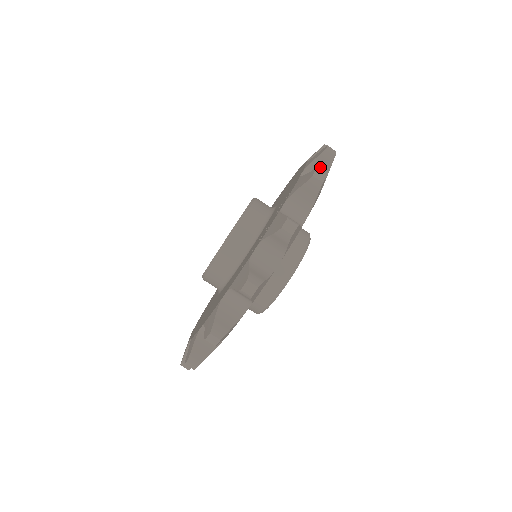
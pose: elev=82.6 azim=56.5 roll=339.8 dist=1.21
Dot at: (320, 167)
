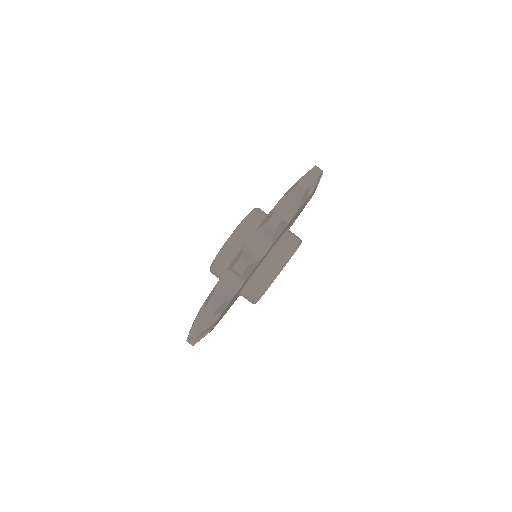
Dot at: (266, 234)
